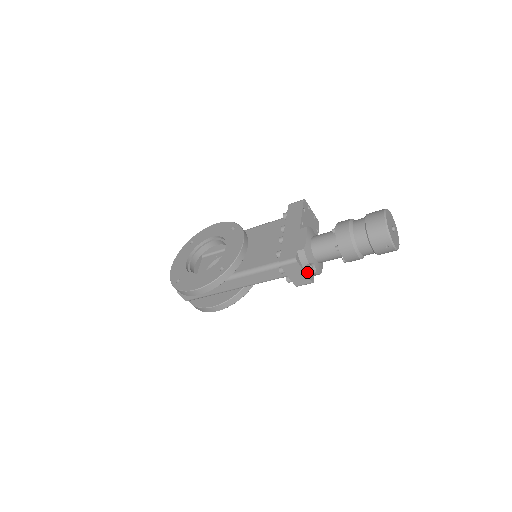
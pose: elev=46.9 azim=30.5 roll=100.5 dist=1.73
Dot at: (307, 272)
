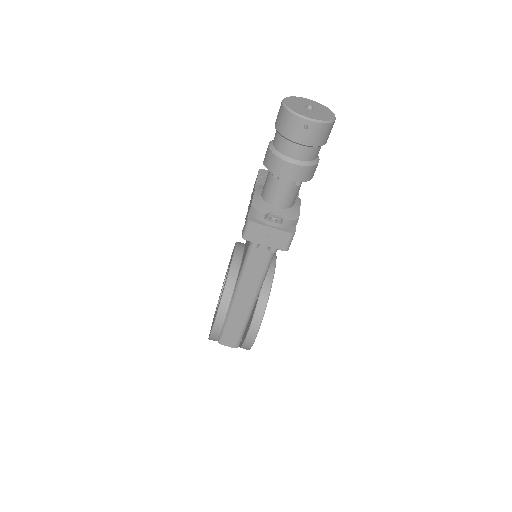
Dot at: (275, 226)
